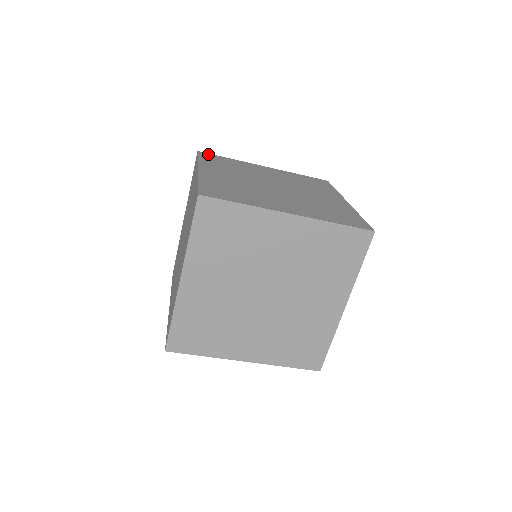
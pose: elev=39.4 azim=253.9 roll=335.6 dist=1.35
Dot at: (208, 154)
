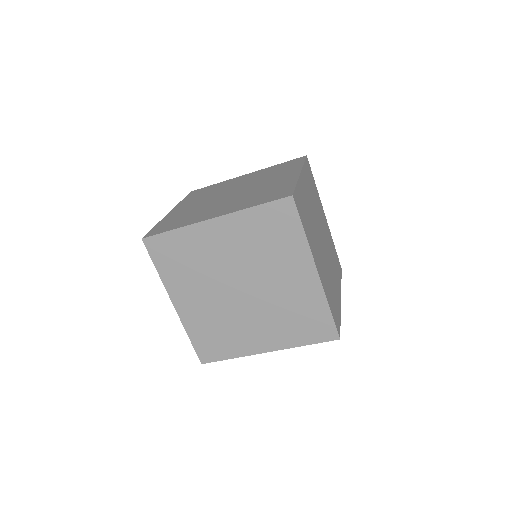
Dot at: (198, 190)
